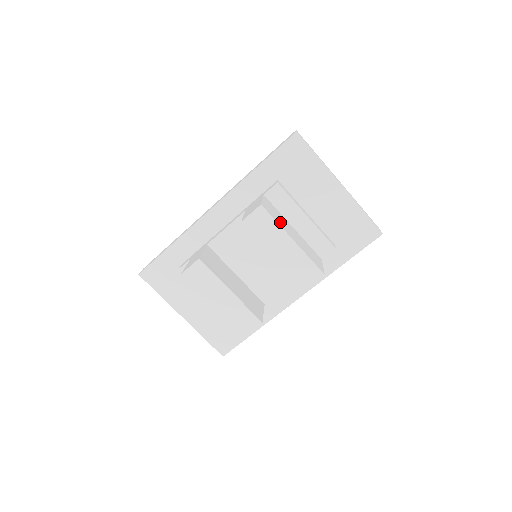
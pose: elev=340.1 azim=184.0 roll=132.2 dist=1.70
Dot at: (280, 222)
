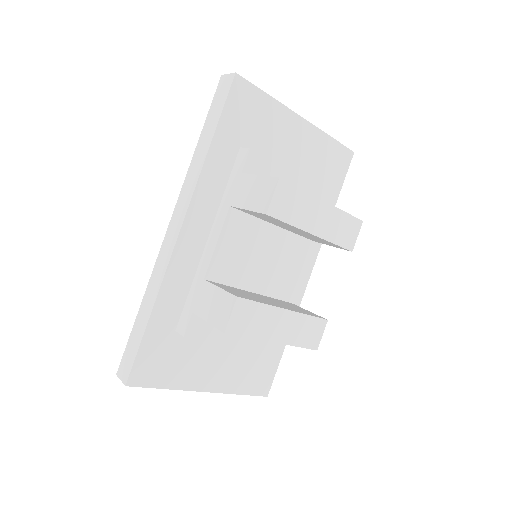
Dot at: occluded
